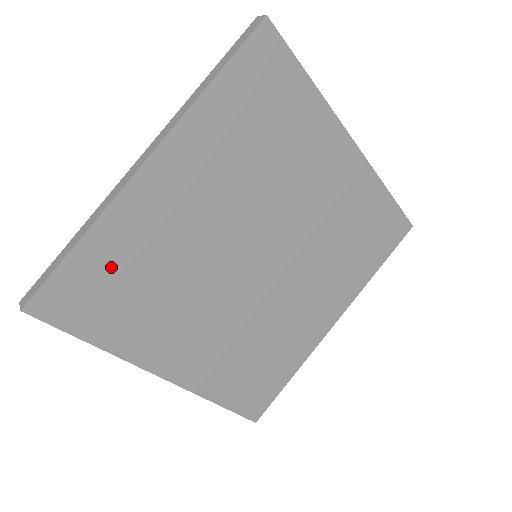
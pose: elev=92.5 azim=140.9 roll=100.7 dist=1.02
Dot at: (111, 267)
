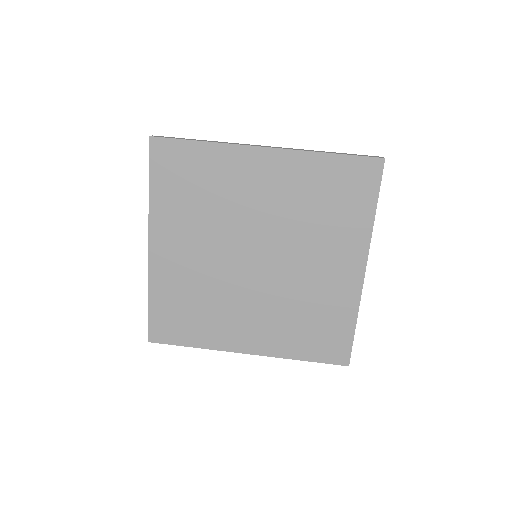
Dot at: (198, 168)
